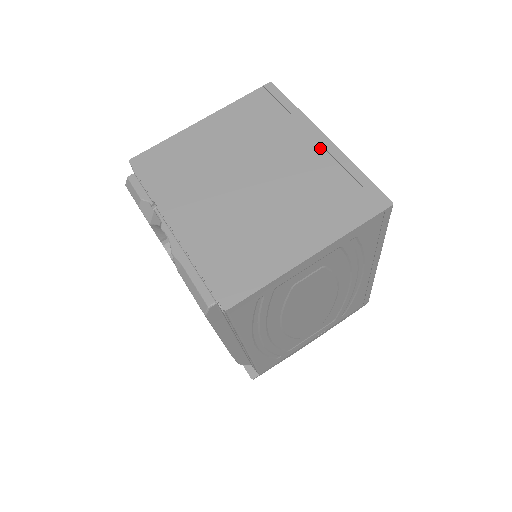
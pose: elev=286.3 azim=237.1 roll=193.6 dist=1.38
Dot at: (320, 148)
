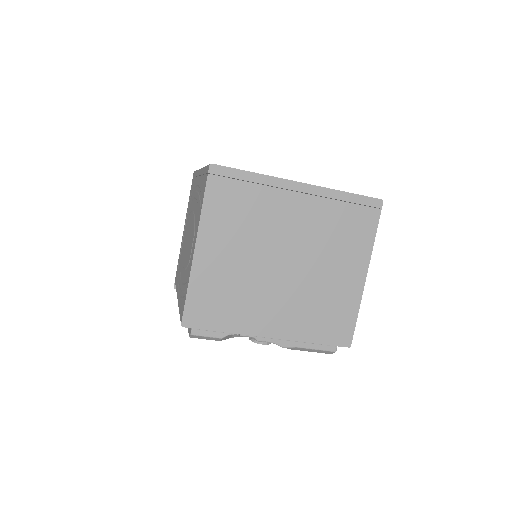
Dot at: (306, 197)
